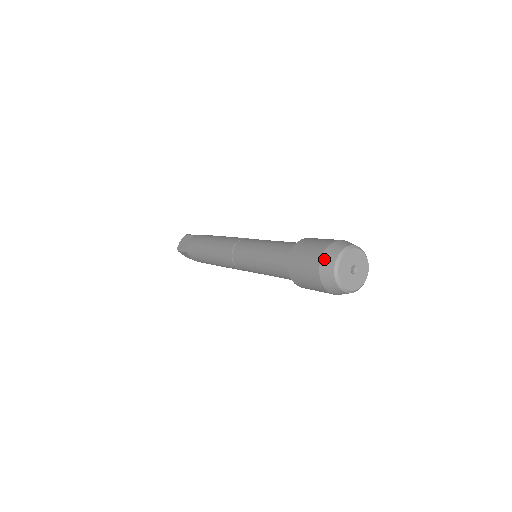
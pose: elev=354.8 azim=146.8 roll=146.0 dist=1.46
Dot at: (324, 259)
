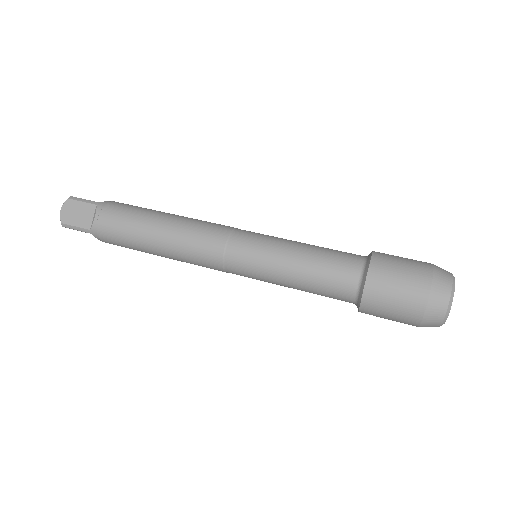
Dot at: (433, 302)
